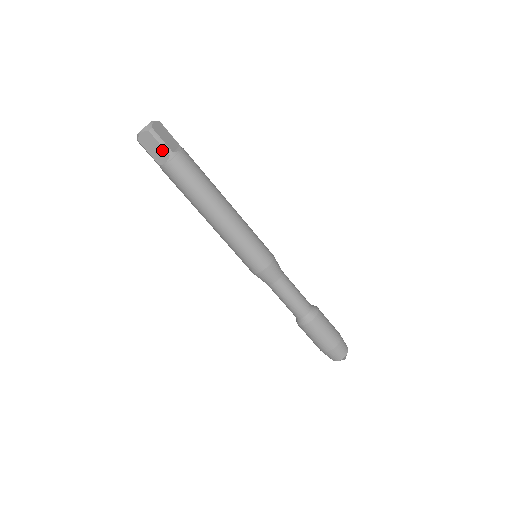
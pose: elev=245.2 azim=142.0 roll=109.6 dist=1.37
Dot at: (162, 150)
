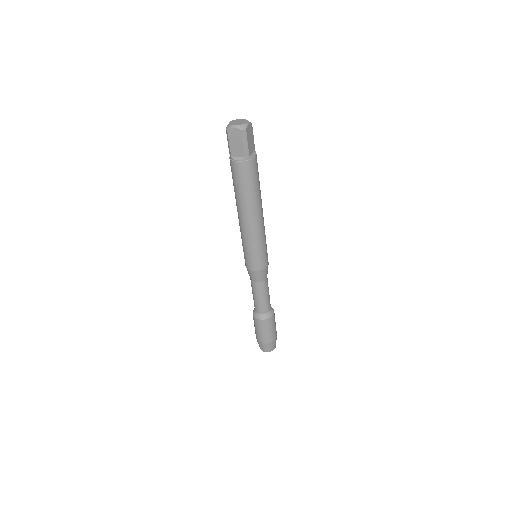
Dot at: (242, 150)
